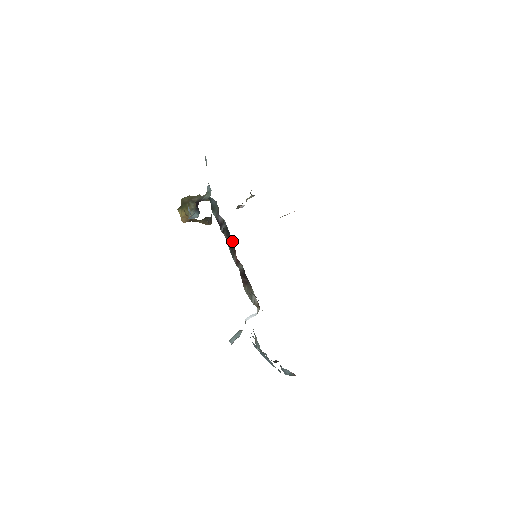
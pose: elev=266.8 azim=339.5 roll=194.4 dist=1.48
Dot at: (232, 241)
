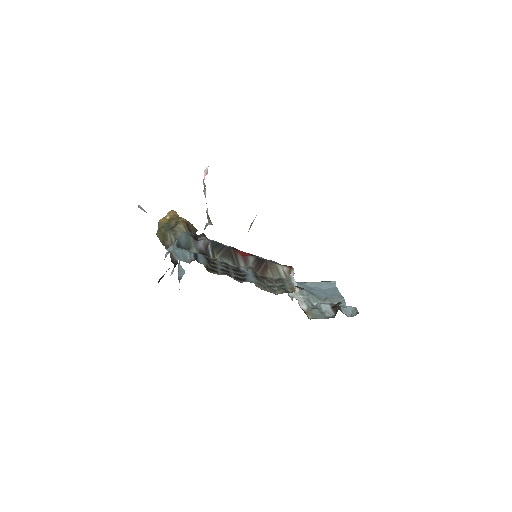
Dot at: (226, 248)
